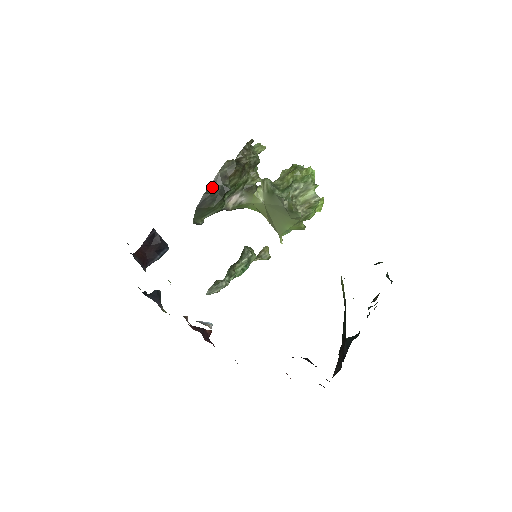
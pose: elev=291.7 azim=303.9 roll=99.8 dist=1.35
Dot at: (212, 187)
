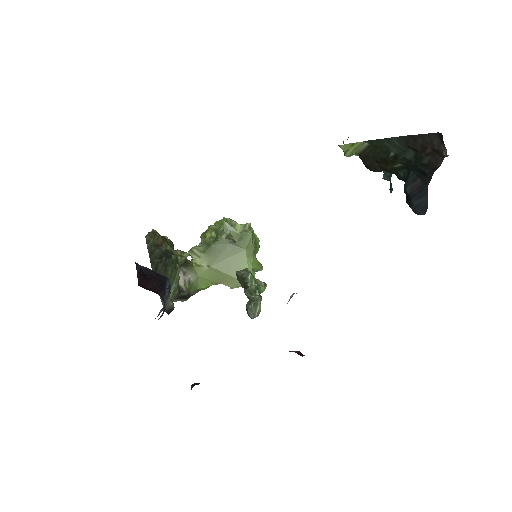
Dot at: (153, 258)
